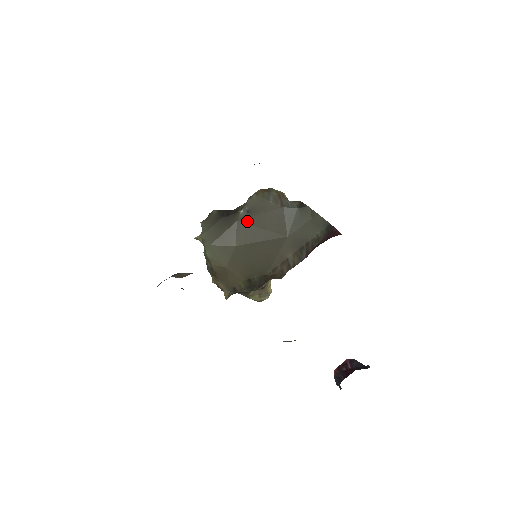
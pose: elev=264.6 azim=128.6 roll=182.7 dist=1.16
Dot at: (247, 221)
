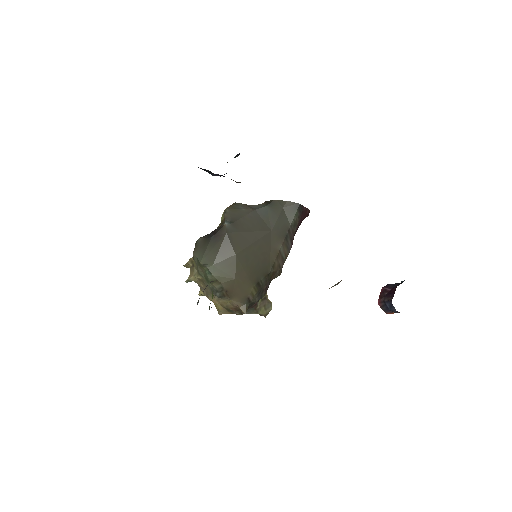
Dot at: (234, 230)
